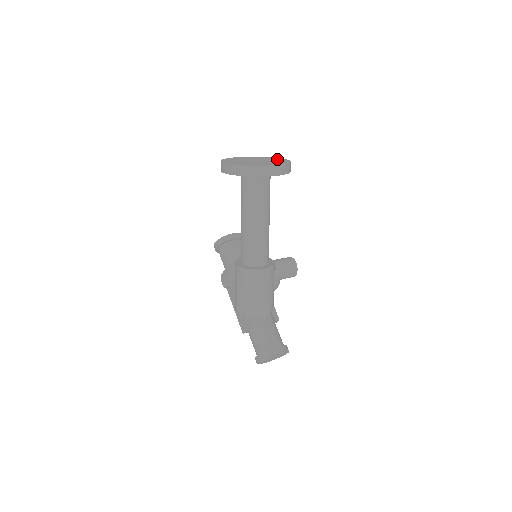
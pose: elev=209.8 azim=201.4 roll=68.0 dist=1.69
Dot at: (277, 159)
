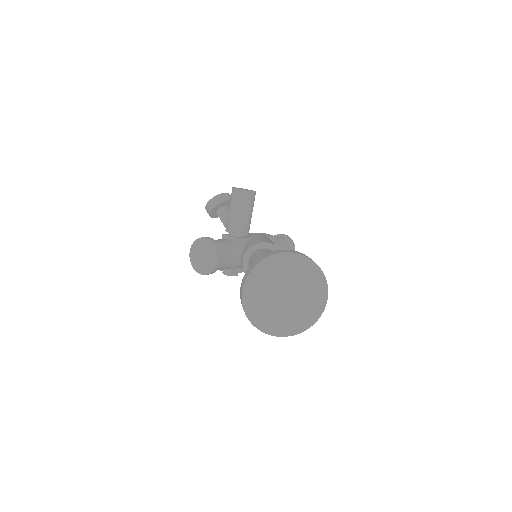
Dot at: (292, 265)
